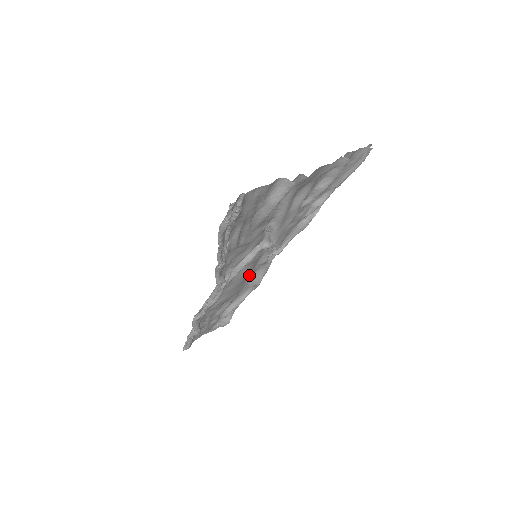
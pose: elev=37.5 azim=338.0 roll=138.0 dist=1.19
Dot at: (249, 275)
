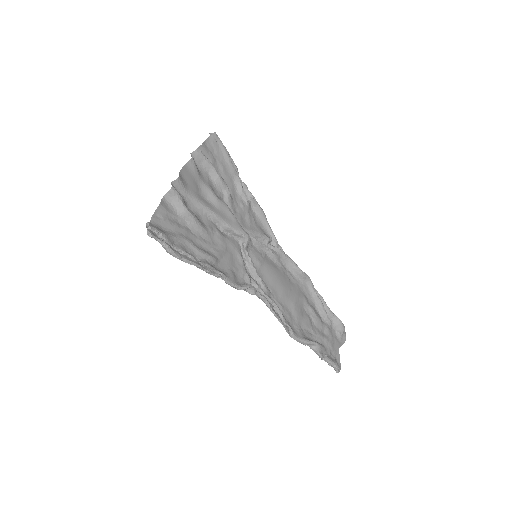
Dot at: (283, 274)
